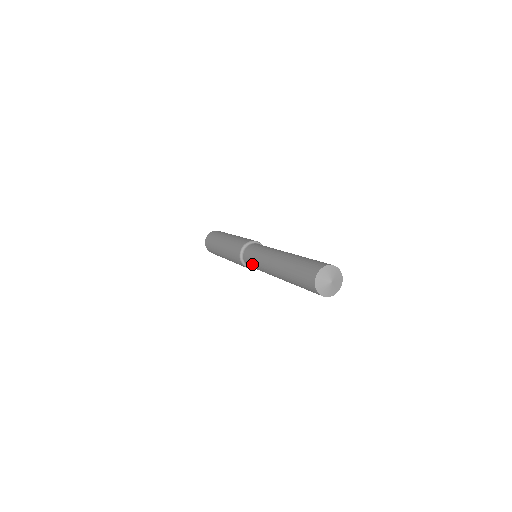
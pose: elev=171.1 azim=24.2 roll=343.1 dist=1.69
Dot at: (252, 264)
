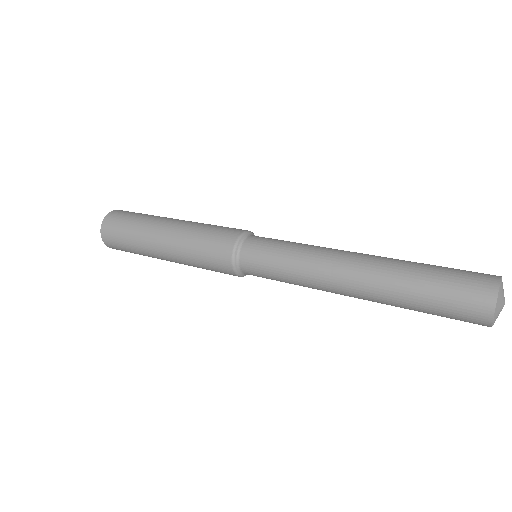
Dot at: (270, 255)
